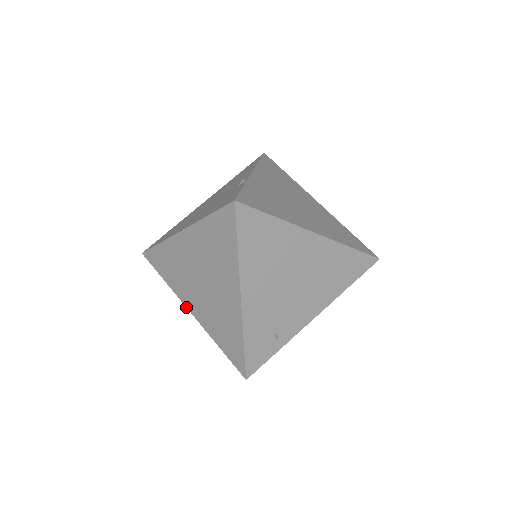
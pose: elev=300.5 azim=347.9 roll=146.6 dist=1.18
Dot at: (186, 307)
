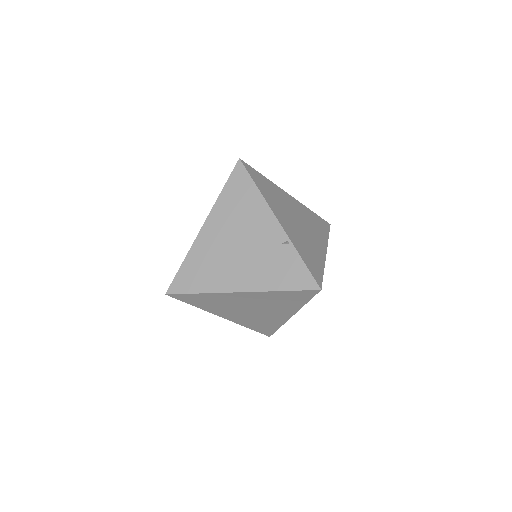
Dot at: occluded
